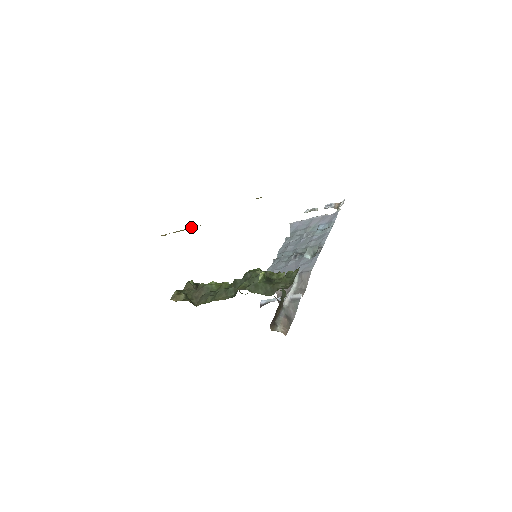
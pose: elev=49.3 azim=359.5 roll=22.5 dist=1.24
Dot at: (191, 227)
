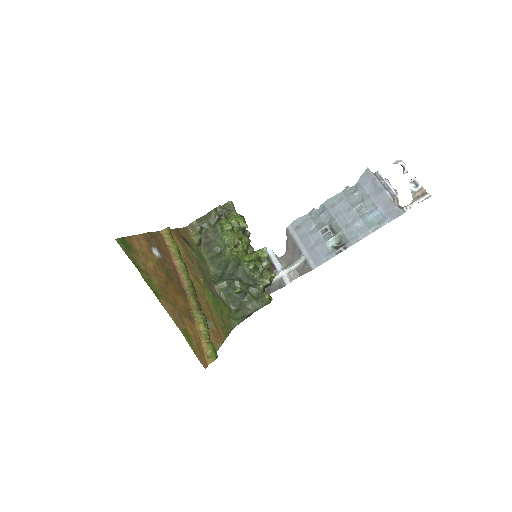
Dot at: (176, 265)
